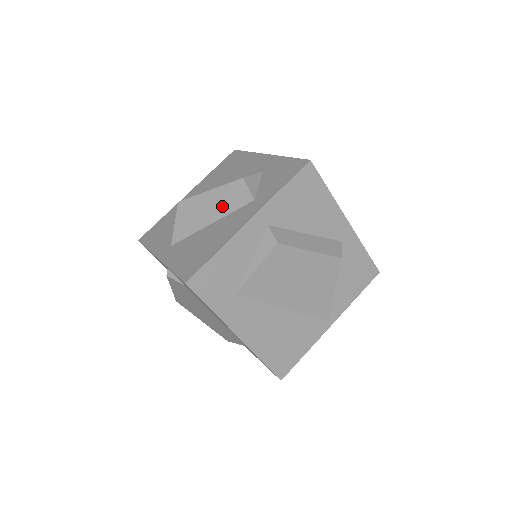
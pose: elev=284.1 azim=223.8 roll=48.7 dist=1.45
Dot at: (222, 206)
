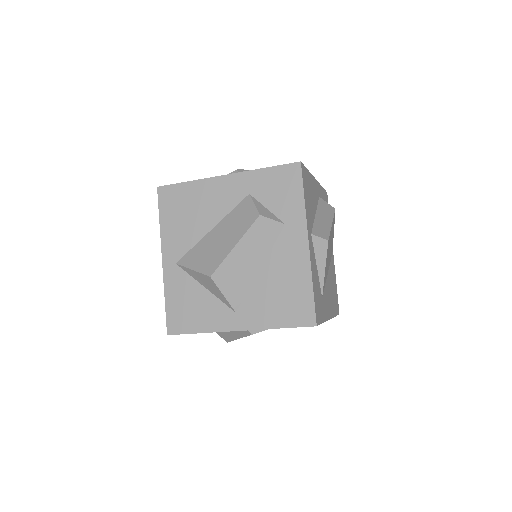
Dot at: (259, 249)
